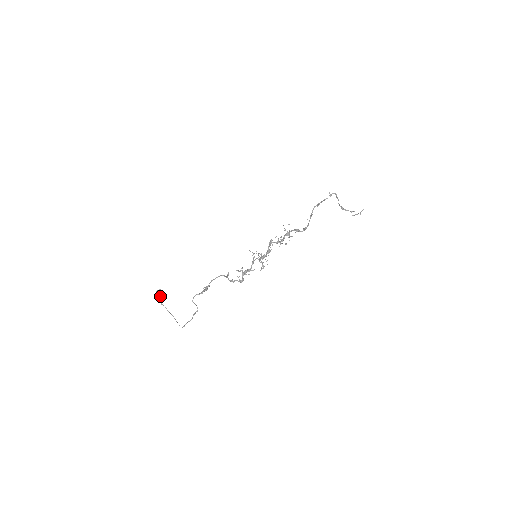
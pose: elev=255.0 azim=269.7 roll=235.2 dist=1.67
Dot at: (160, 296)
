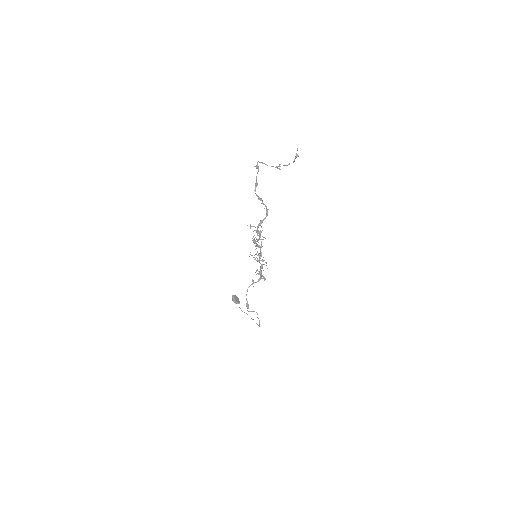
Dot at: (235, 303)
